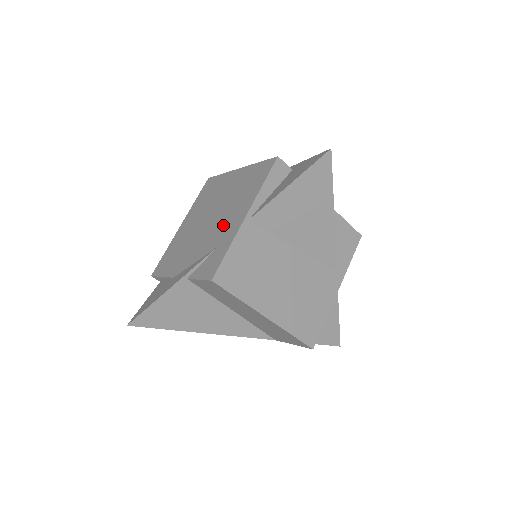
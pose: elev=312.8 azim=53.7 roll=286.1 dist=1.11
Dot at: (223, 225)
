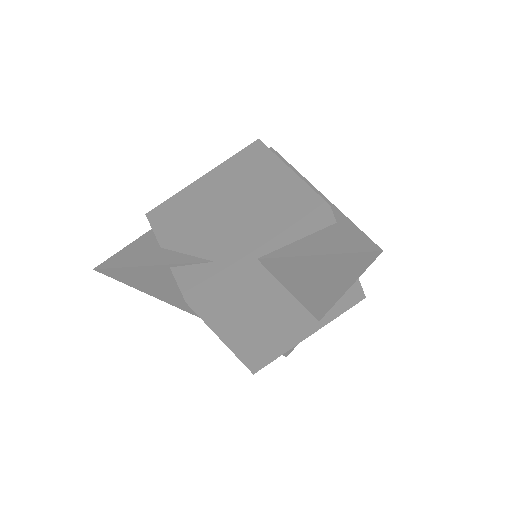
Dot at: (233, 237)
